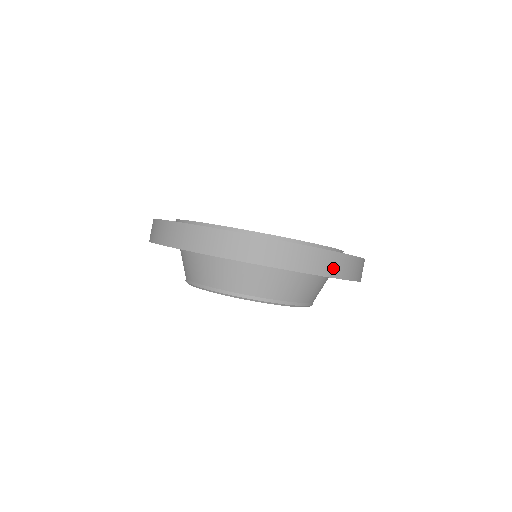
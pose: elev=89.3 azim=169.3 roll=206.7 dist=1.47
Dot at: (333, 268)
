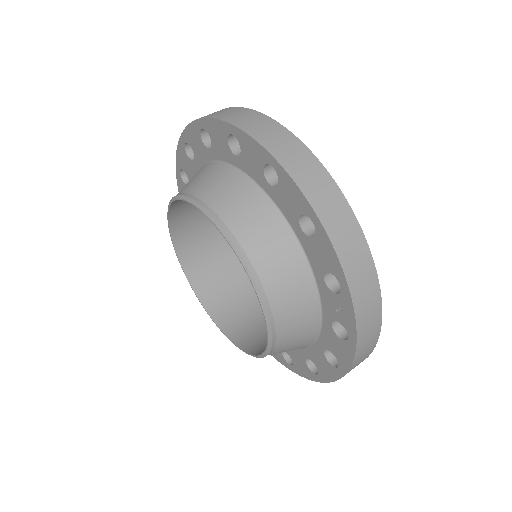
Dot at: (362, 355)
